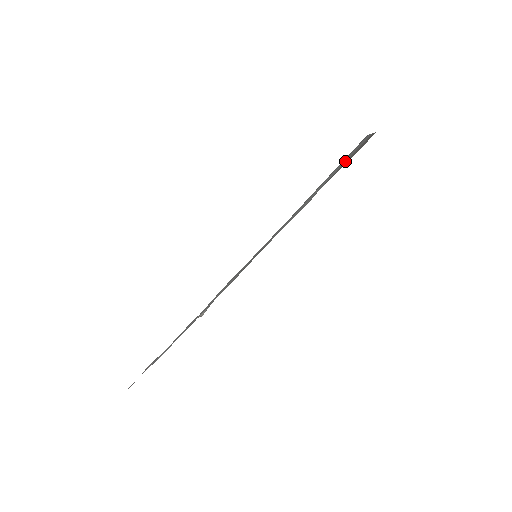
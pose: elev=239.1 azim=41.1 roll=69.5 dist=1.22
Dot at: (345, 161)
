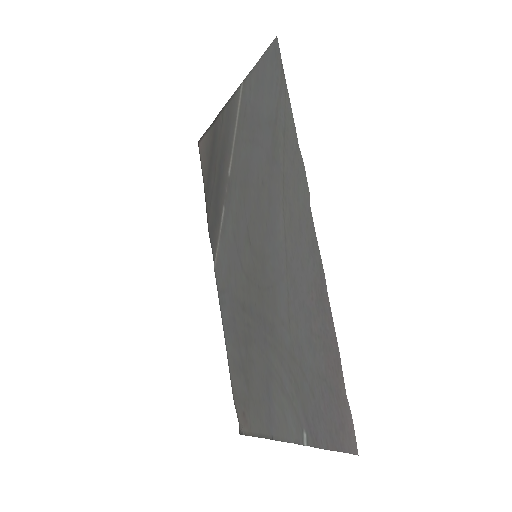
Dot at: (253, 103)
